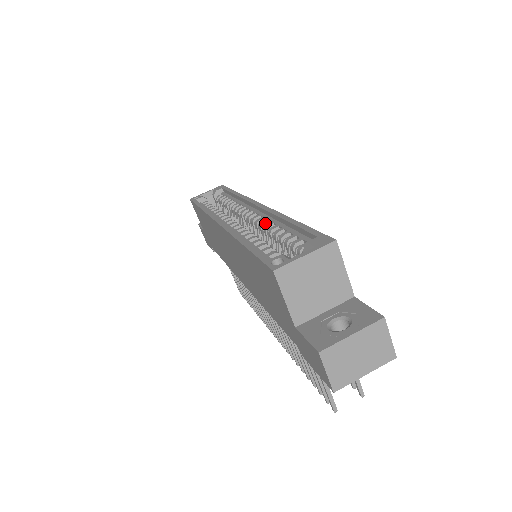
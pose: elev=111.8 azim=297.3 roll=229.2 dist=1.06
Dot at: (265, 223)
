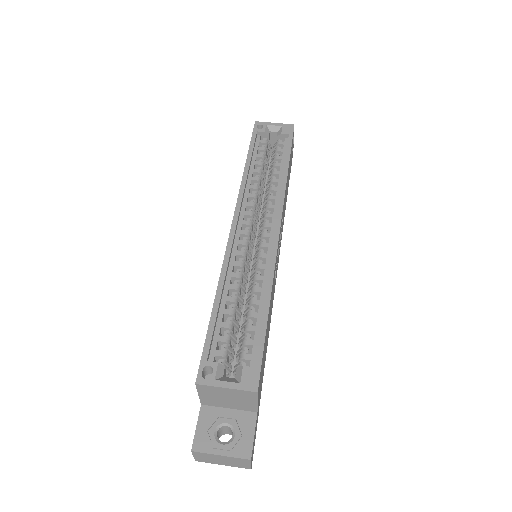
Dot at: (260, 269)
